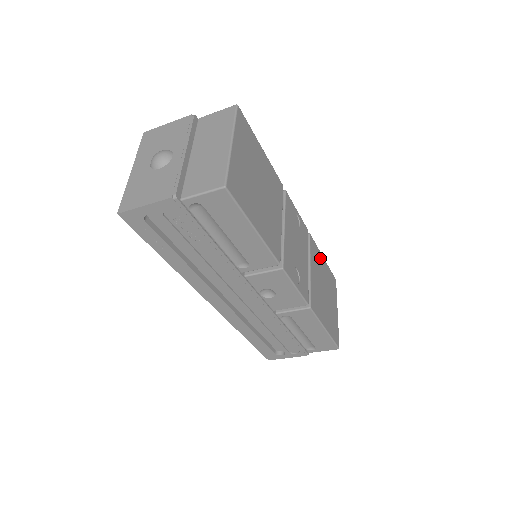
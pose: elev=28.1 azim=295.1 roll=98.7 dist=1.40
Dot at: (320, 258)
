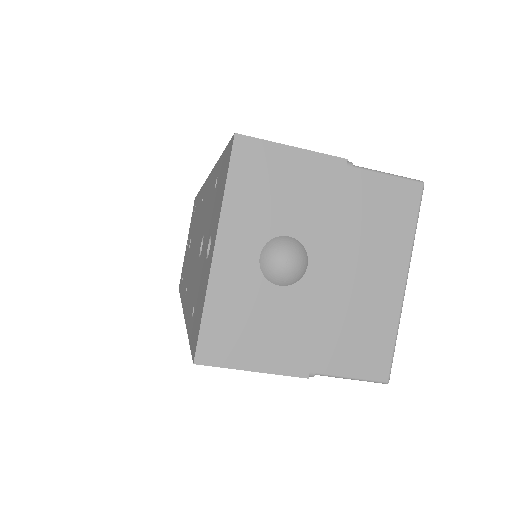
Dot at: occluded
